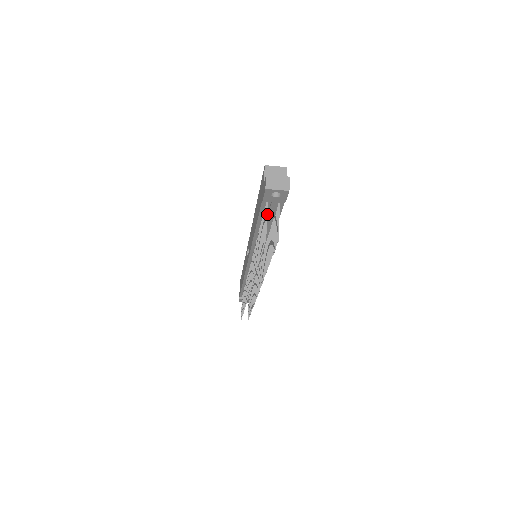
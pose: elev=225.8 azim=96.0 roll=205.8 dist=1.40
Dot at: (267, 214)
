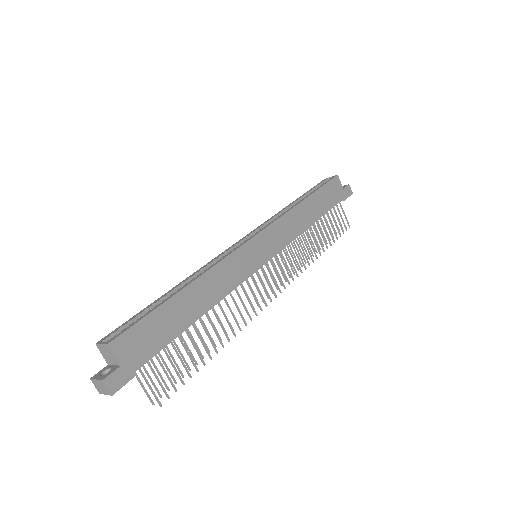
Dot at: occluded
